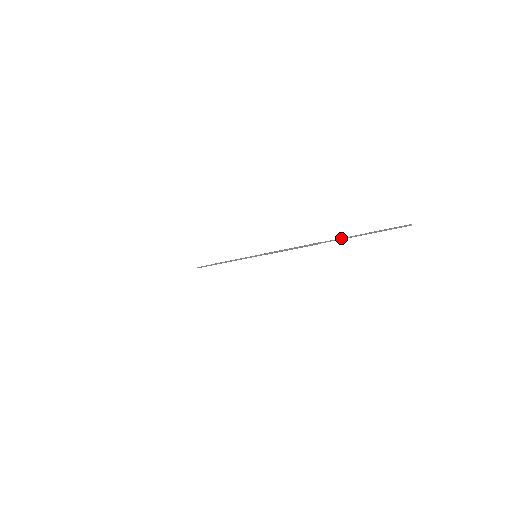
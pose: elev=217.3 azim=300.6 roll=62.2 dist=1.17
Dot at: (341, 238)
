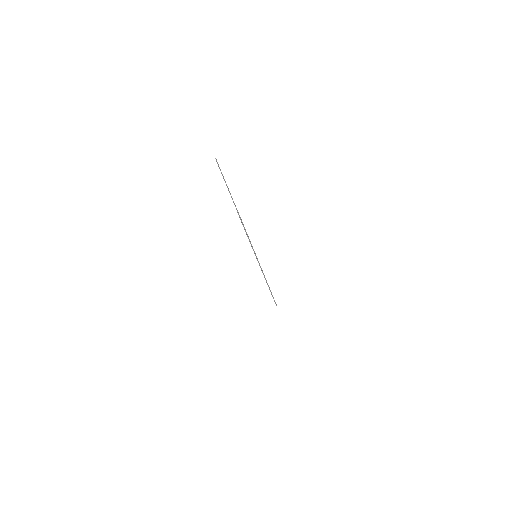
Dot at: (231, 197)
